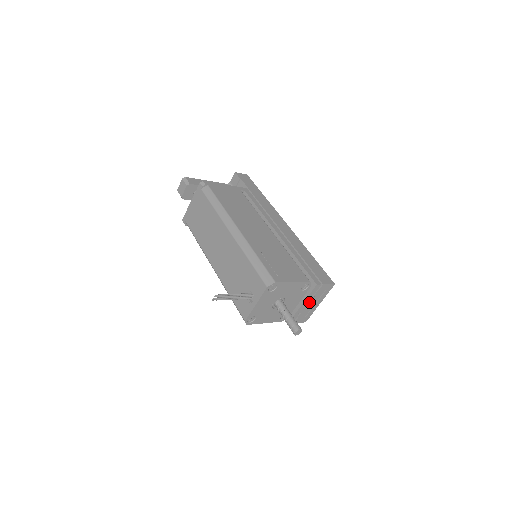
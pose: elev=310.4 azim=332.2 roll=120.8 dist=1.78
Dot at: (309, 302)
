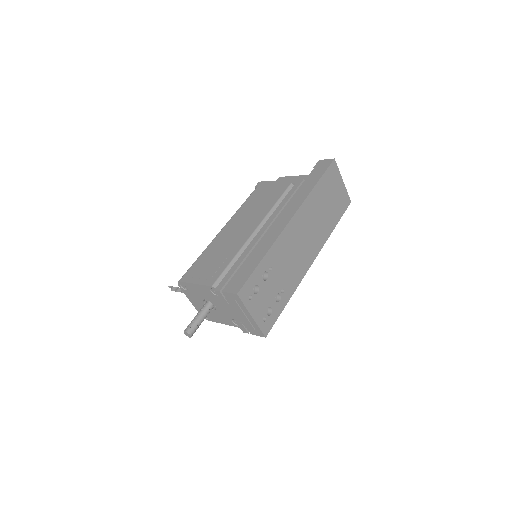
Dot at: (235, 311)
